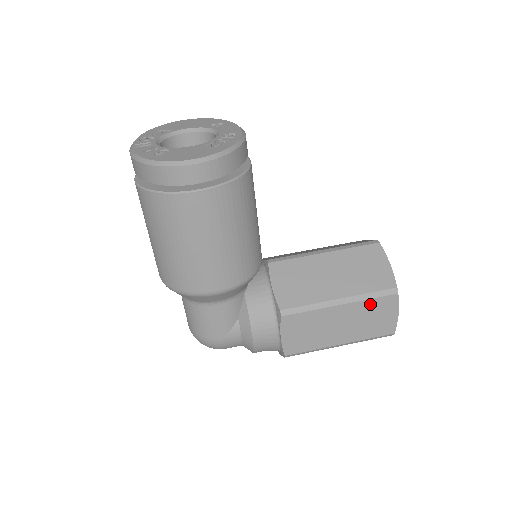
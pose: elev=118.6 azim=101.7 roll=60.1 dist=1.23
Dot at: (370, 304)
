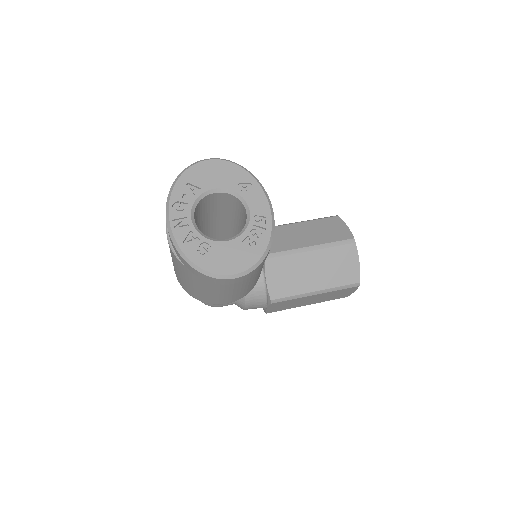
Dot at: (337, 291)
